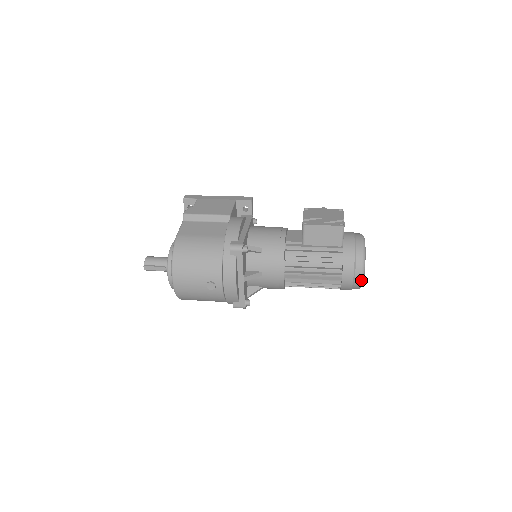
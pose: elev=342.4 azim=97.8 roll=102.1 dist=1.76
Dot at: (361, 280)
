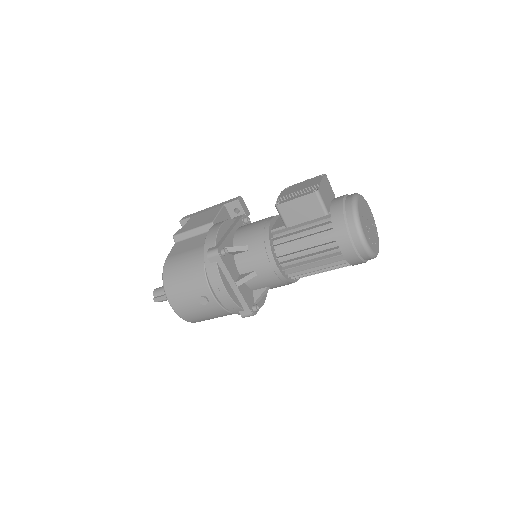
Dot at: (364, 247)
